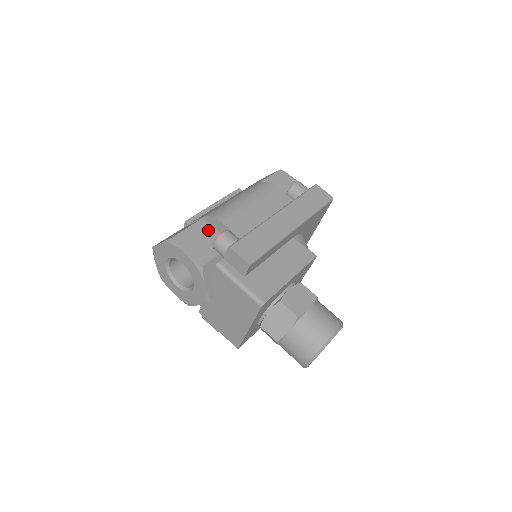
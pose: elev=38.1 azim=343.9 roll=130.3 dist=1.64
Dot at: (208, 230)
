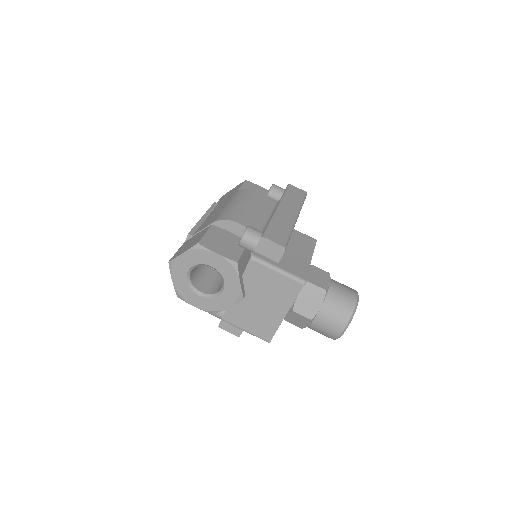
Dot at: (223, 233)
